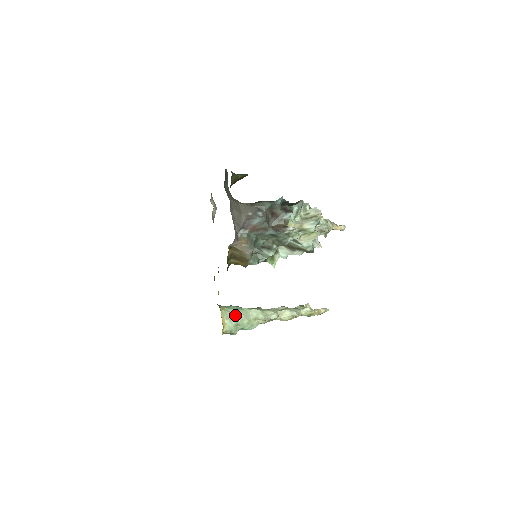
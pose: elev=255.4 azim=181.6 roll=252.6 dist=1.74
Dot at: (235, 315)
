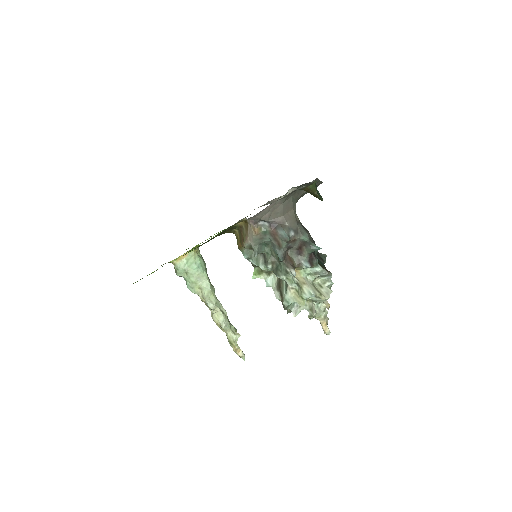
Dot at: (194, 266)
